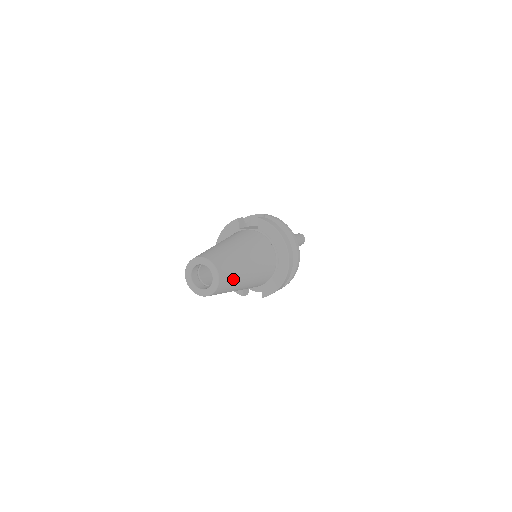
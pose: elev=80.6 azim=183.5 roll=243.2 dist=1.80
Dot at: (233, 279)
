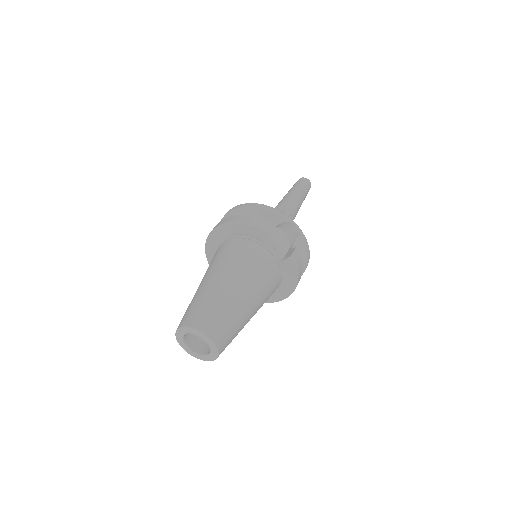
Dot at: occluded
